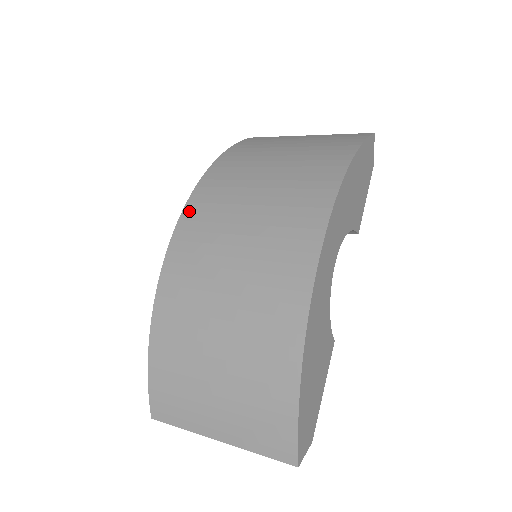
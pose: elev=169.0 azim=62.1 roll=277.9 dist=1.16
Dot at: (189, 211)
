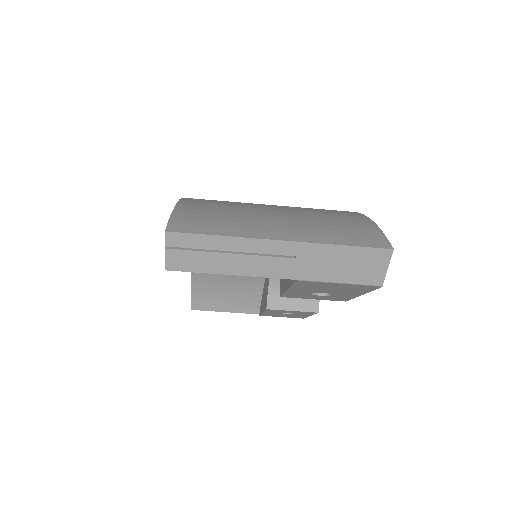
Dot at: occluded
